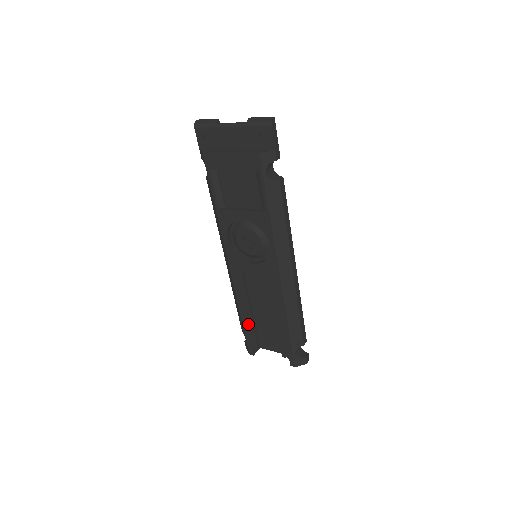
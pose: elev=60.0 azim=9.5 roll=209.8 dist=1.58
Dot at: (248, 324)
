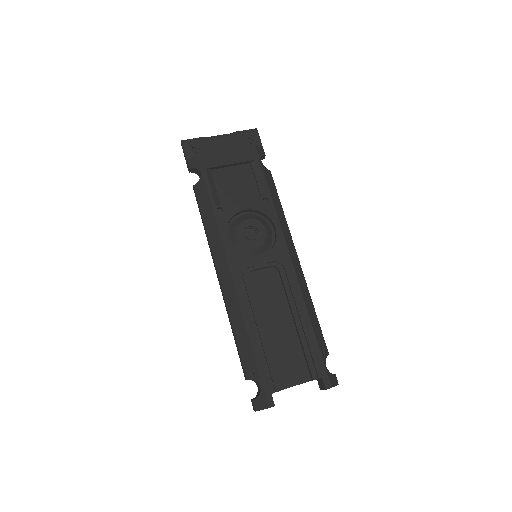
Dot at: (261, 351)
